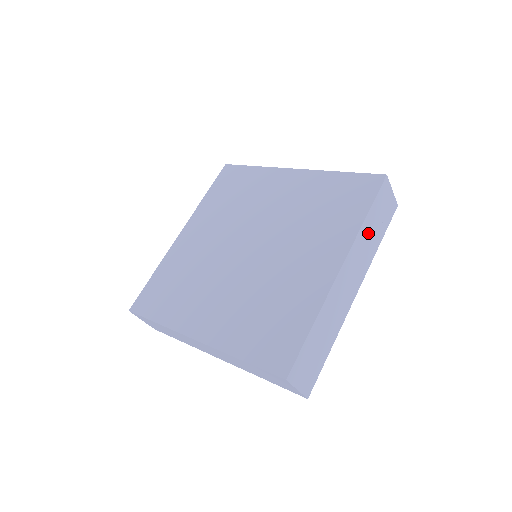
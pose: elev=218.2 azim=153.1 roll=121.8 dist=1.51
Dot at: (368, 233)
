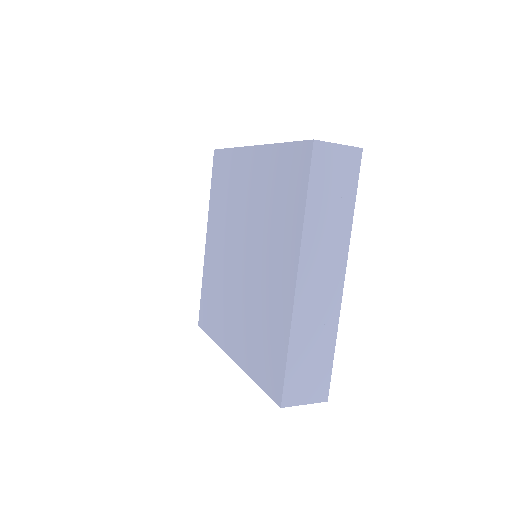
Dot at: (322, 218)
